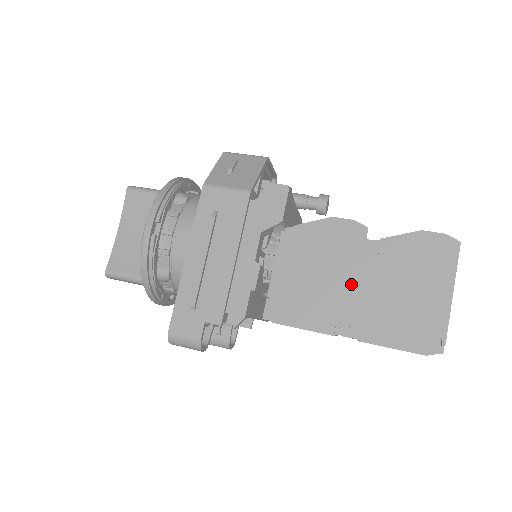
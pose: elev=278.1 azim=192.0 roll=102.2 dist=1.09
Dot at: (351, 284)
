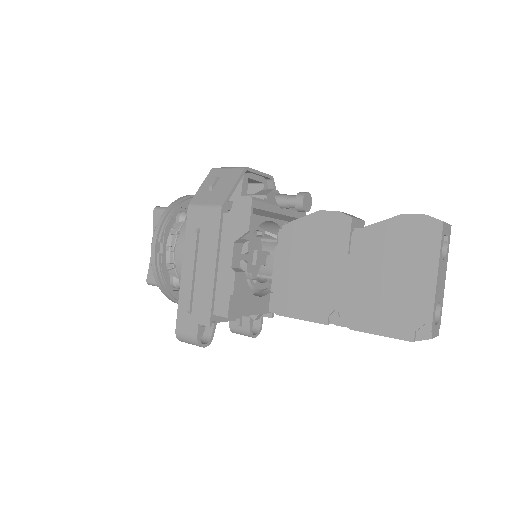
Dot at: (340, 275)
